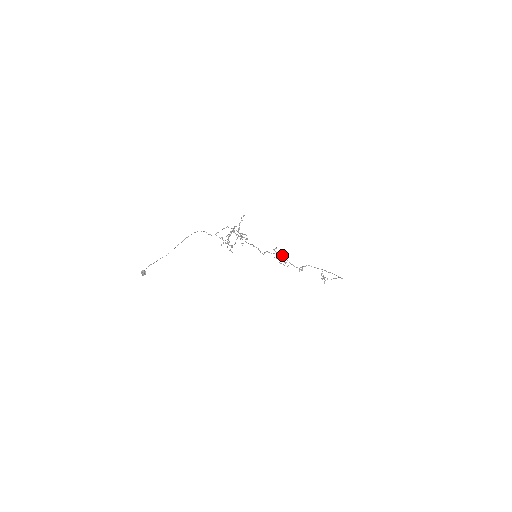
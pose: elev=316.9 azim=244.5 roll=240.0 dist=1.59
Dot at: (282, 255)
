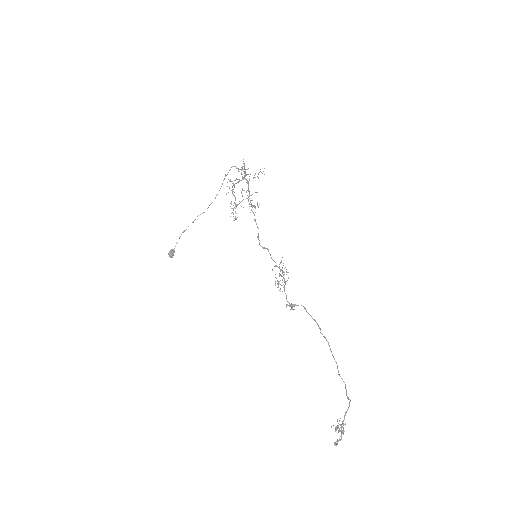
Dot at: (282, 270)
